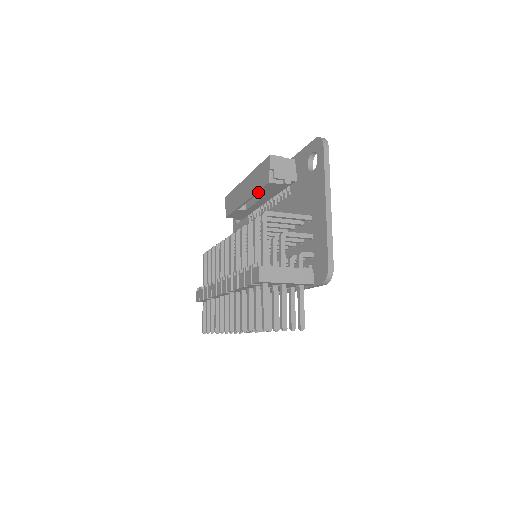
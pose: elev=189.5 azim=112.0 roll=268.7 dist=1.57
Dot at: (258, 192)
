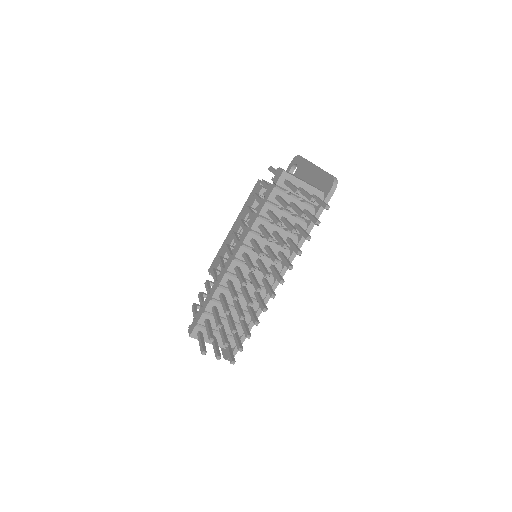
Dot at: occluded
